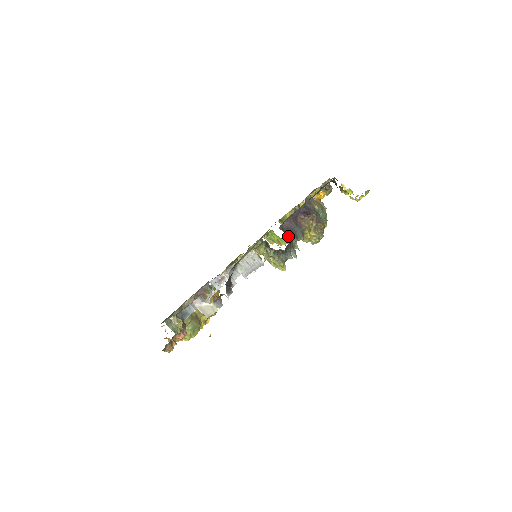
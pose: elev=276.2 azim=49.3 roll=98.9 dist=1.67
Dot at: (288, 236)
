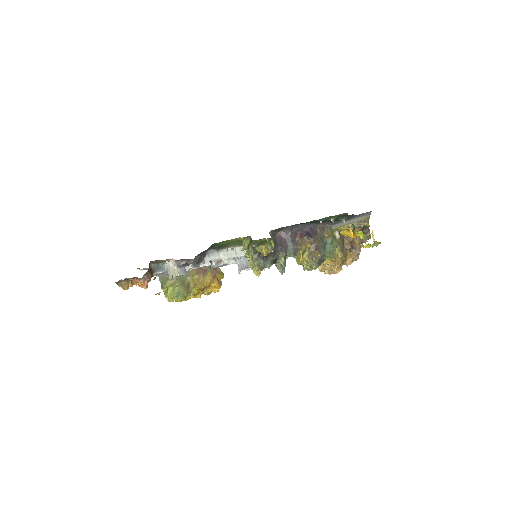
Dot at: (274, 244)
